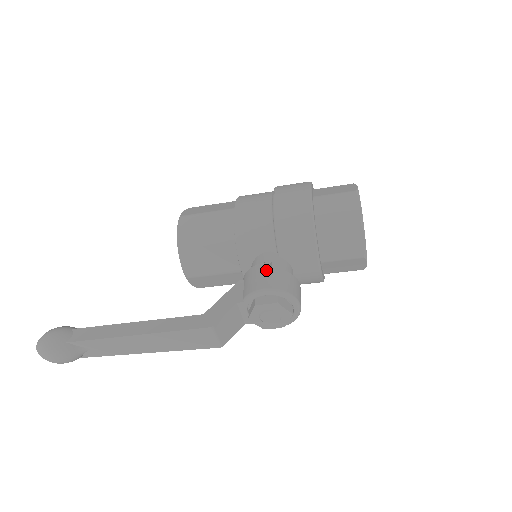
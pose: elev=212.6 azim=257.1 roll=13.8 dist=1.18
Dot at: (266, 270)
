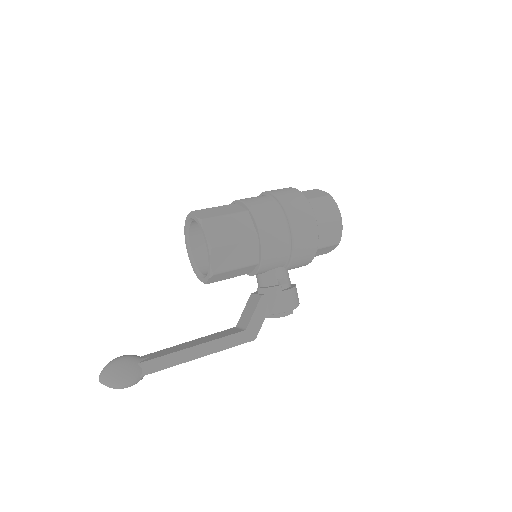
Dot at: (286, 292)
